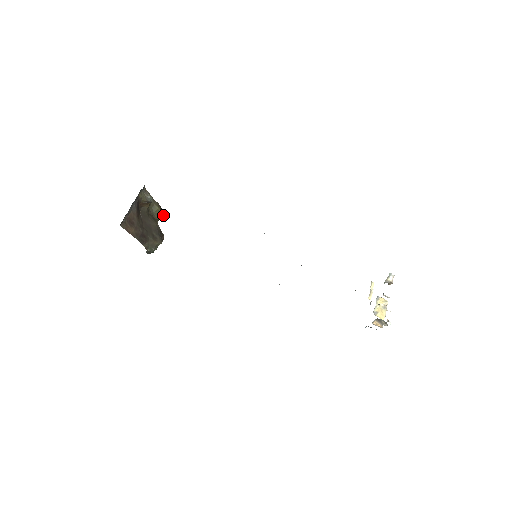
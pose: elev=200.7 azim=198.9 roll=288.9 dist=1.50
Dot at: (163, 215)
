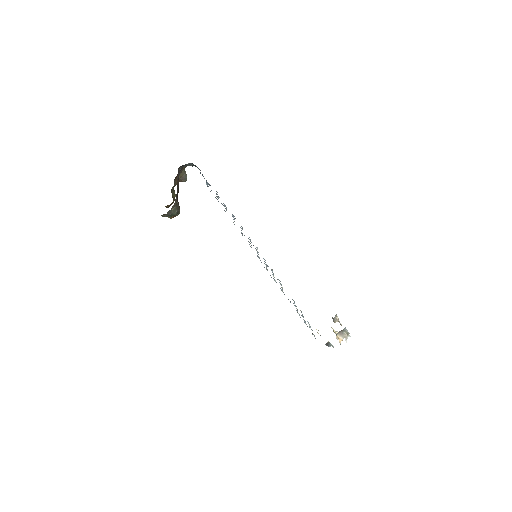
Dot at: occluded
